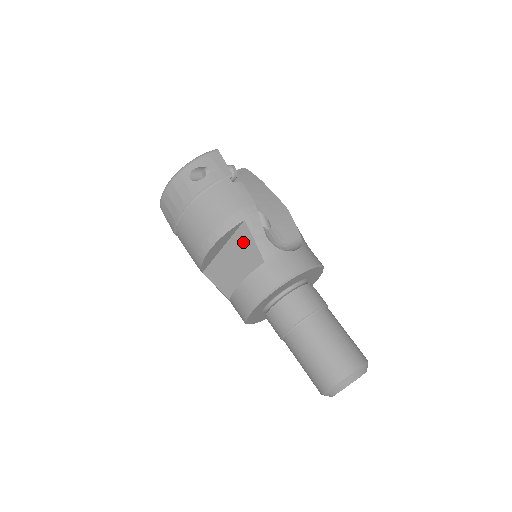
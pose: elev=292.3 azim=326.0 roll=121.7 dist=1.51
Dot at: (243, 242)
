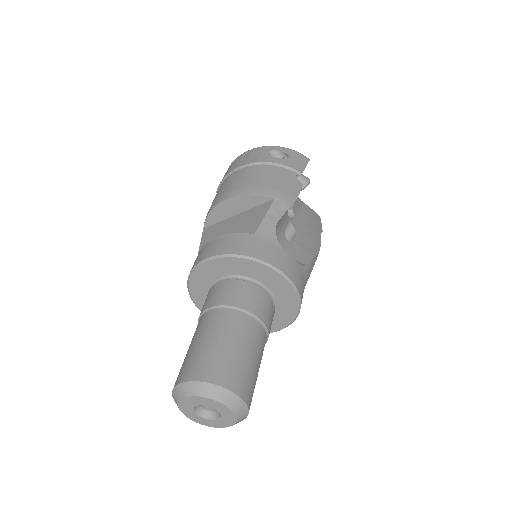
Dot at: (256, 214)
